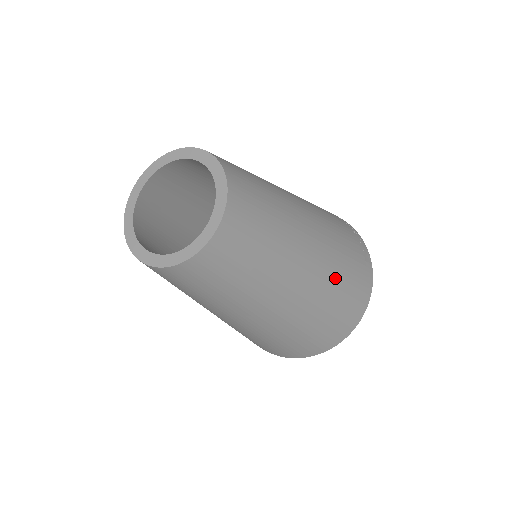
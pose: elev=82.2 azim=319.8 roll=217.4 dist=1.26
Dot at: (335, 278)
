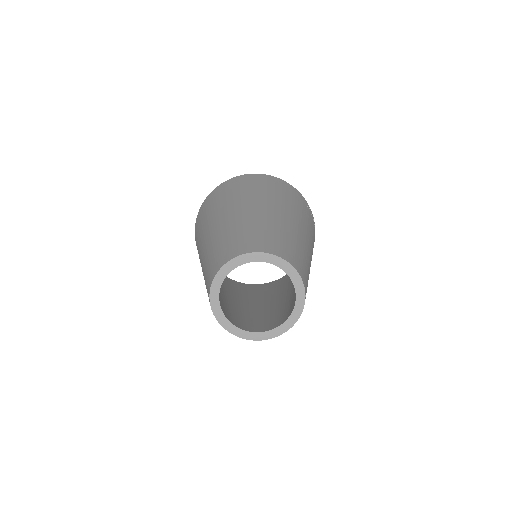
Dot at: occluded
